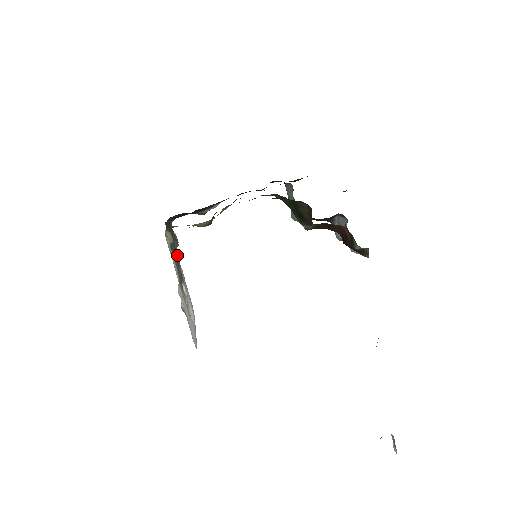
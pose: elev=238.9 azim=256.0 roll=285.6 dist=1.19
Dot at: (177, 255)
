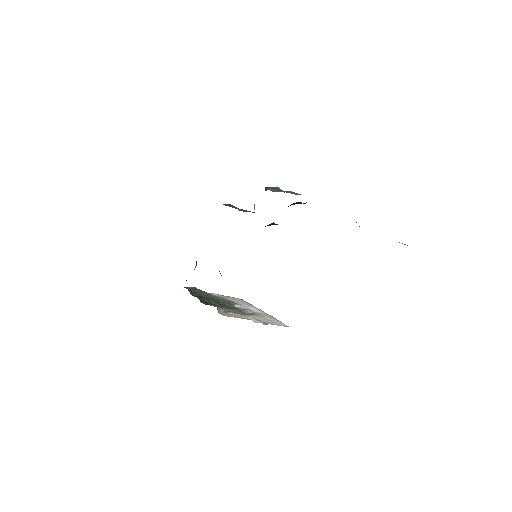
Dot at: (208, 295)
